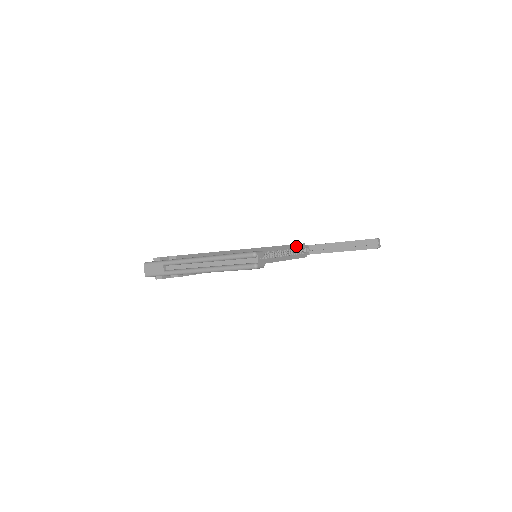
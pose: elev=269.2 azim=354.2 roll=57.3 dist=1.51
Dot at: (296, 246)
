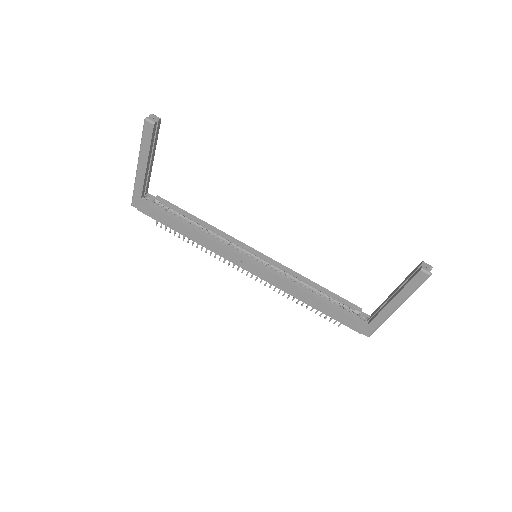
Dot at: (340, 298)
